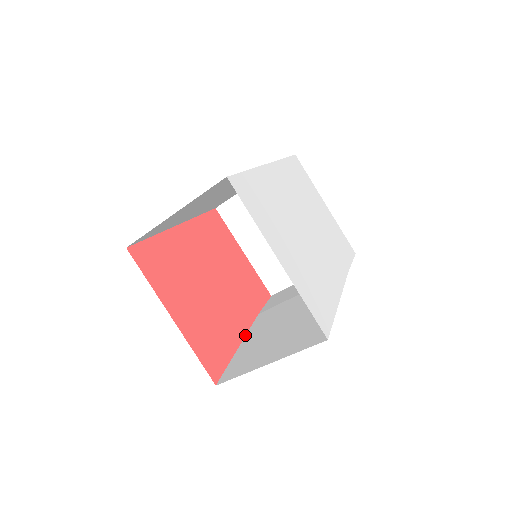
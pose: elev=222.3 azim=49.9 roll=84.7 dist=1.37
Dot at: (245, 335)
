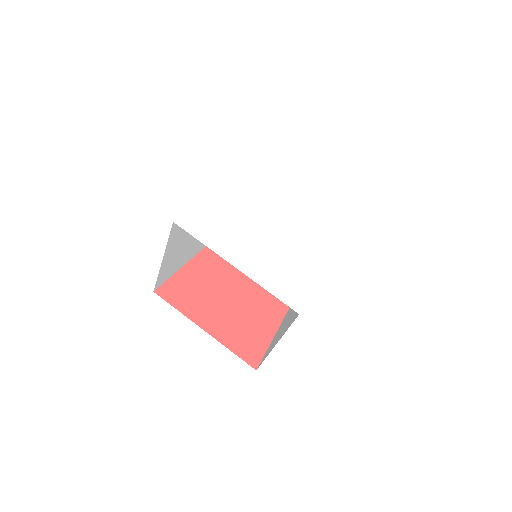
Dot at: (283, 319)
